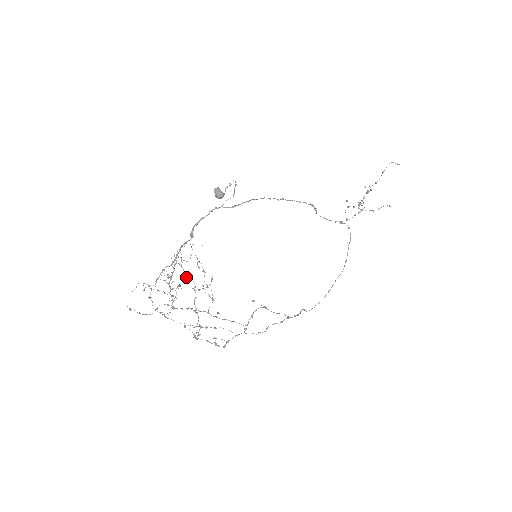
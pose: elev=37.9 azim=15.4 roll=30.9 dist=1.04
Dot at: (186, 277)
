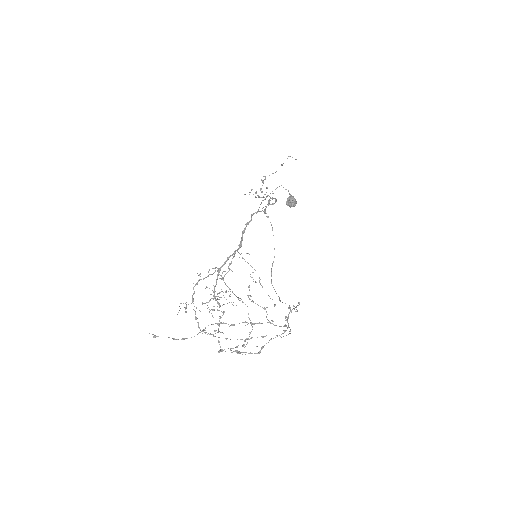
Dot at: occluded
